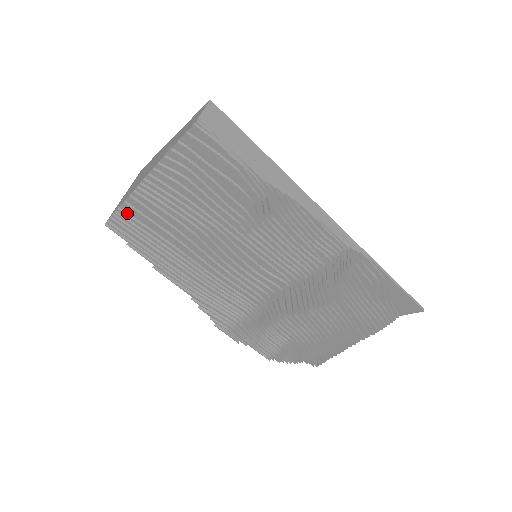
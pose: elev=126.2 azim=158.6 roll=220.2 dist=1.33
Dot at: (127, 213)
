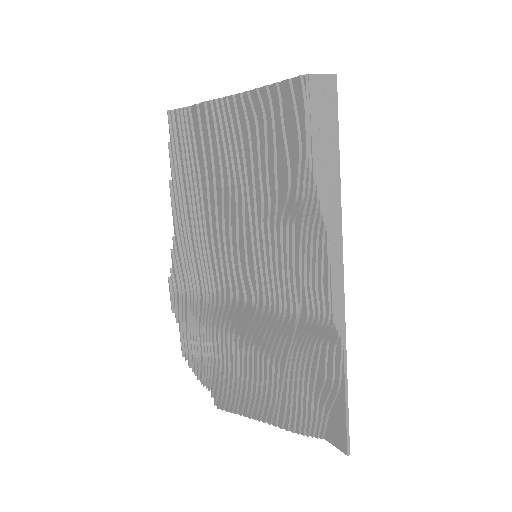
Dot at: (192, 117)
